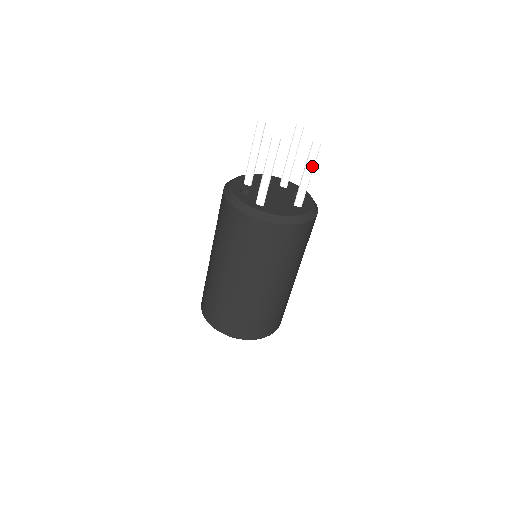
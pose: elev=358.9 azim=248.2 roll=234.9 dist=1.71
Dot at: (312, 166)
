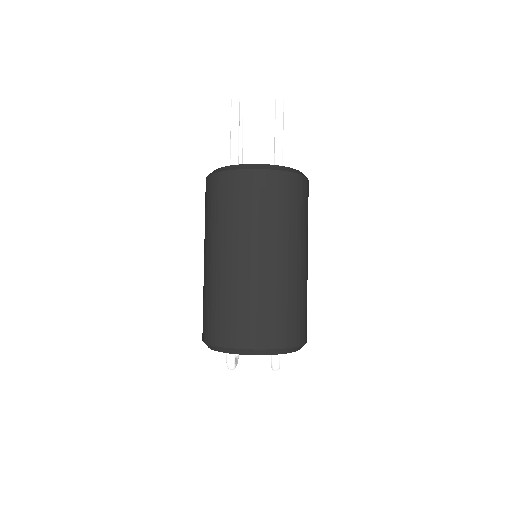
Dot at: (279, 122)
